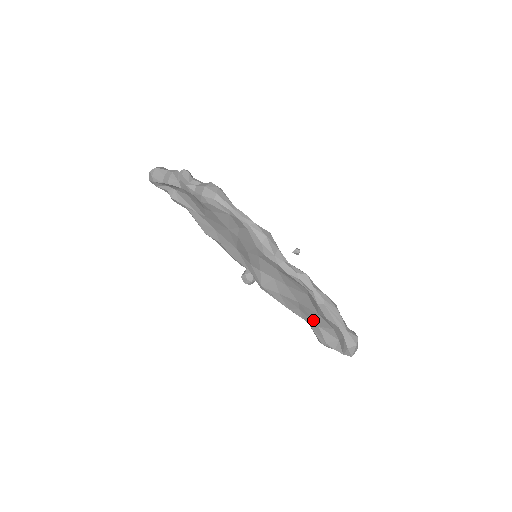
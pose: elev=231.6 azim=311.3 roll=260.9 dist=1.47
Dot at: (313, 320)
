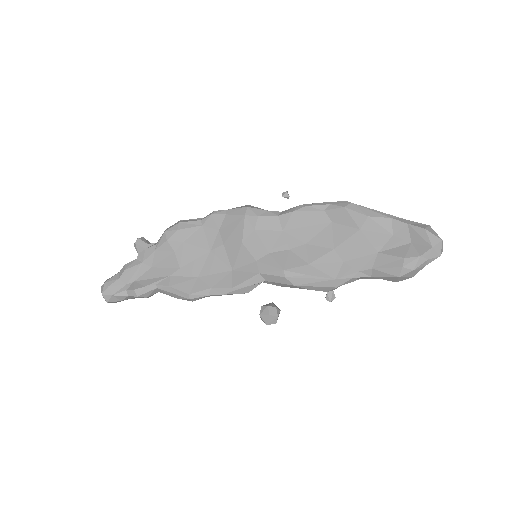
Dot at: (366, 252)
